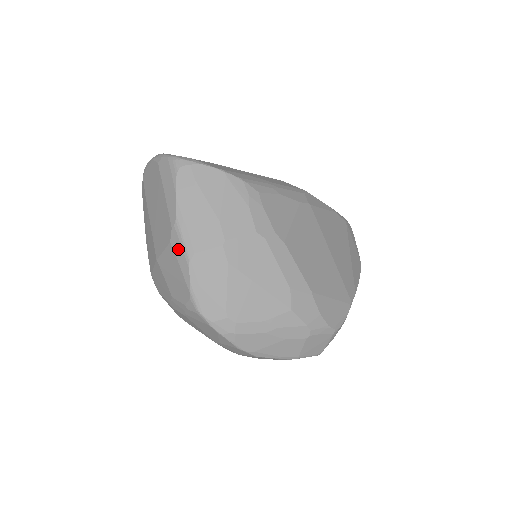
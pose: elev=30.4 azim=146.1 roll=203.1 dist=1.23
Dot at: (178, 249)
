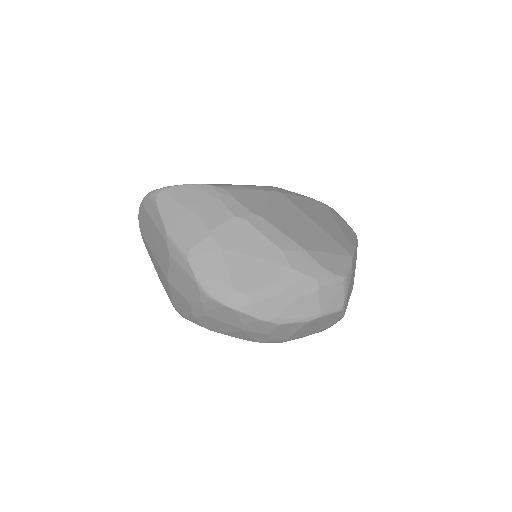
Dot at: (176, 255)
